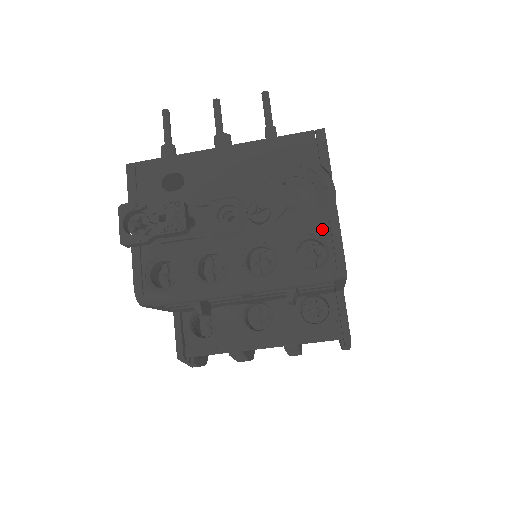
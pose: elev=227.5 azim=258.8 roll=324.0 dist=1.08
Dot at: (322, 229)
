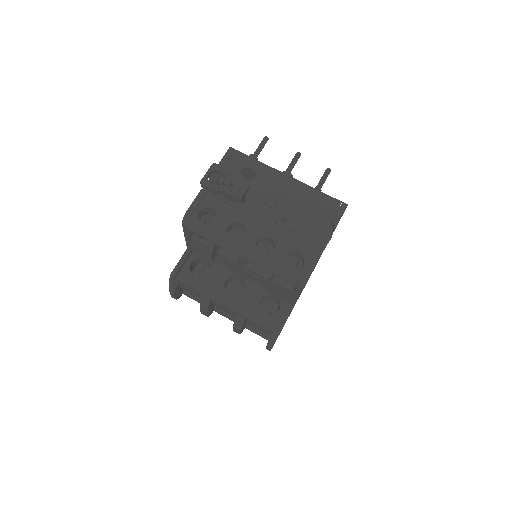
Dot at: (310, 252)
